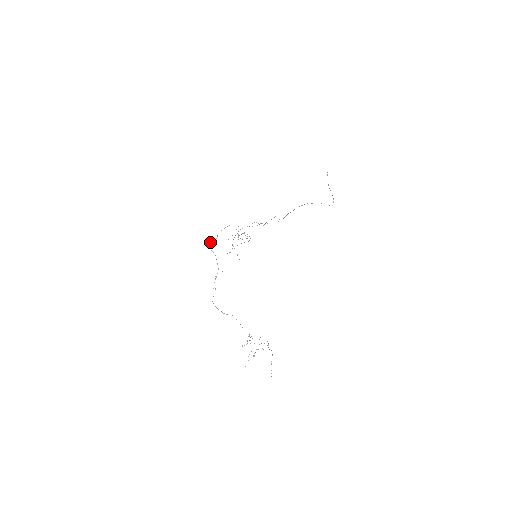
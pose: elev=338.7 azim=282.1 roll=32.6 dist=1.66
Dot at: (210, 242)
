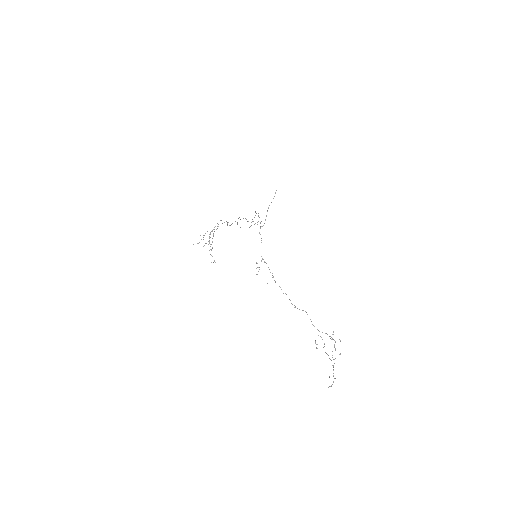
Dot at: occluded
